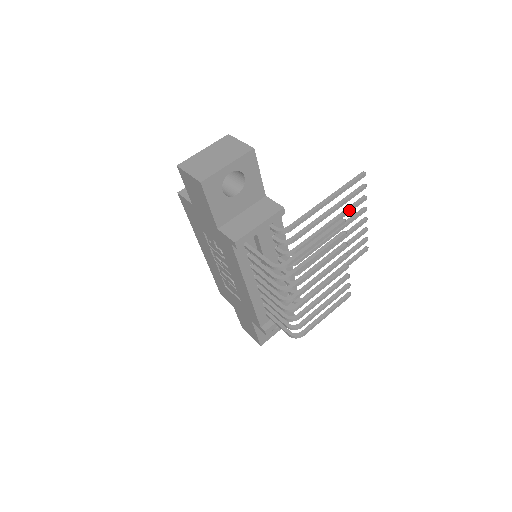
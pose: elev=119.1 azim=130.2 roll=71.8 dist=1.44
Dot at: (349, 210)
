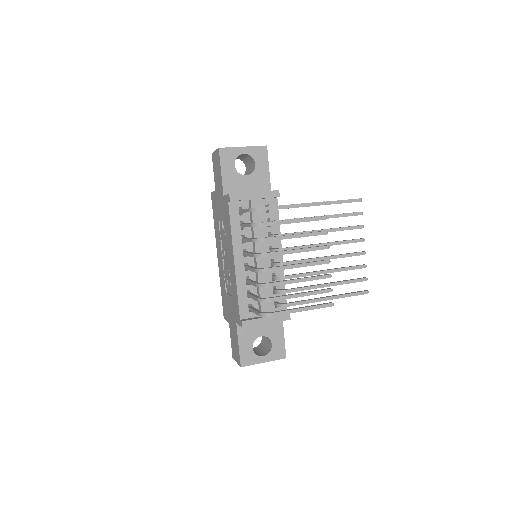
Dot at: (343, 228)
